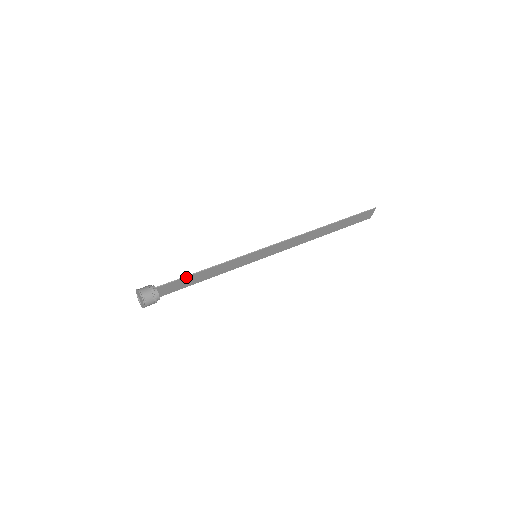
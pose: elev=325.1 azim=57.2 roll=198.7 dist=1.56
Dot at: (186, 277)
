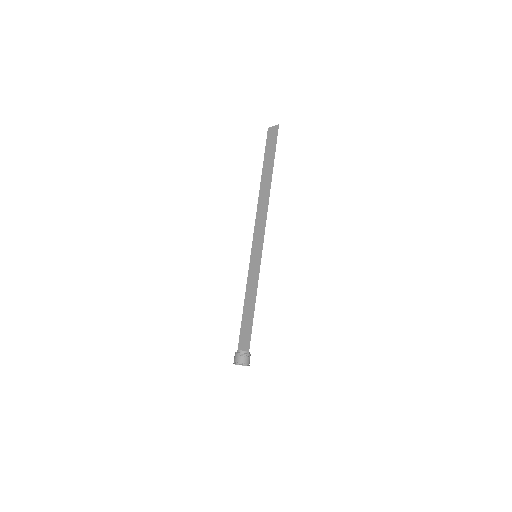
Dot at: (252, 325)
